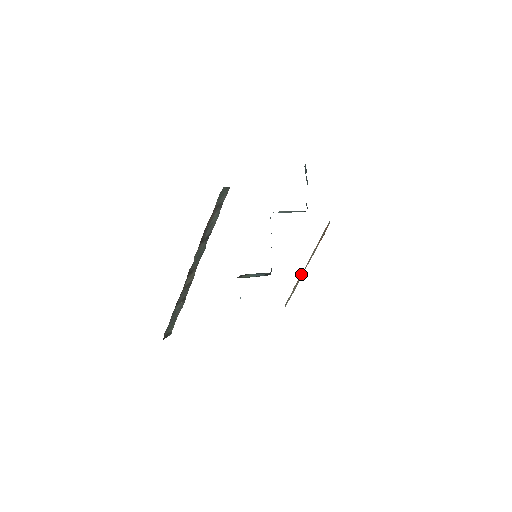
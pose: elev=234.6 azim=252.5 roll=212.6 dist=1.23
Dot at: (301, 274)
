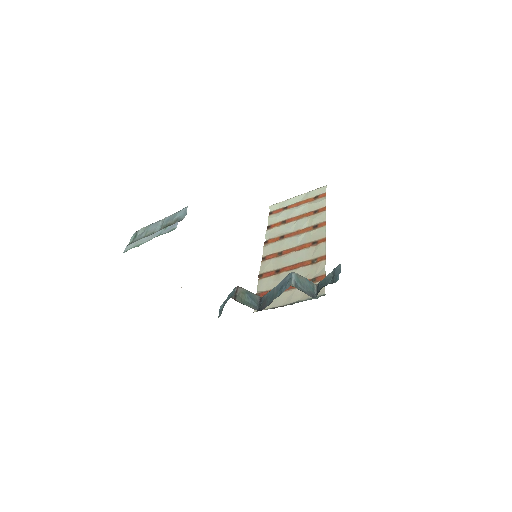
Dot at: occluded
